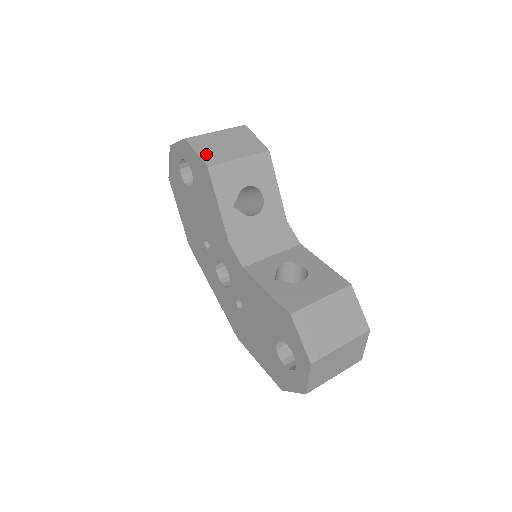
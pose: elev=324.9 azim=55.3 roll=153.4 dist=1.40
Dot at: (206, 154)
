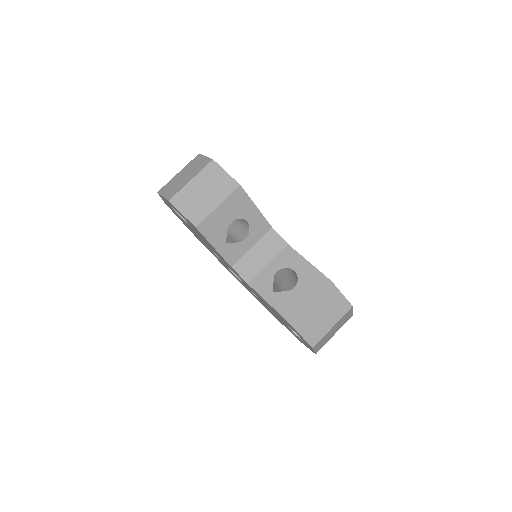
Dot at: (190, 213)
